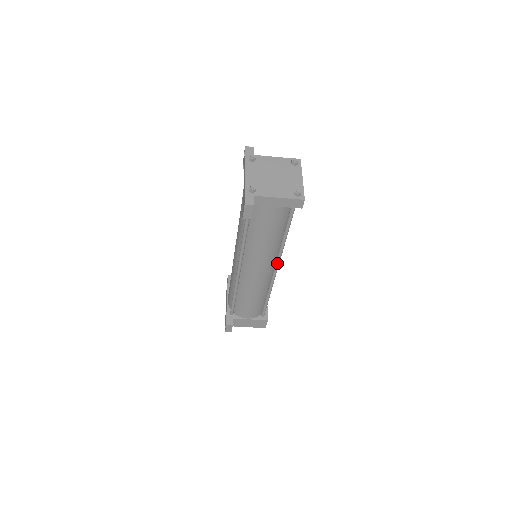
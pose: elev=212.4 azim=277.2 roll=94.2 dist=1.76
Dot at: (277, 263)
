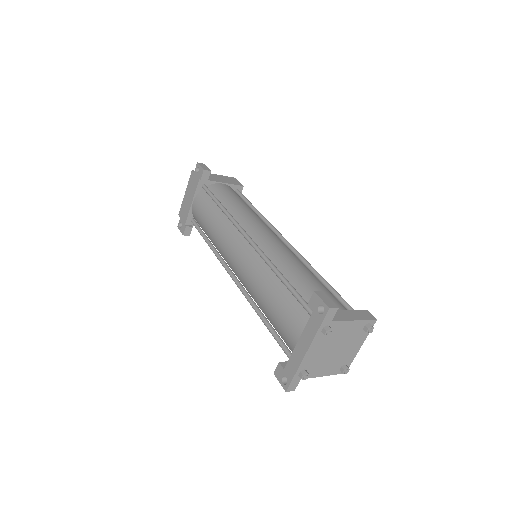
Dot at: occluded
